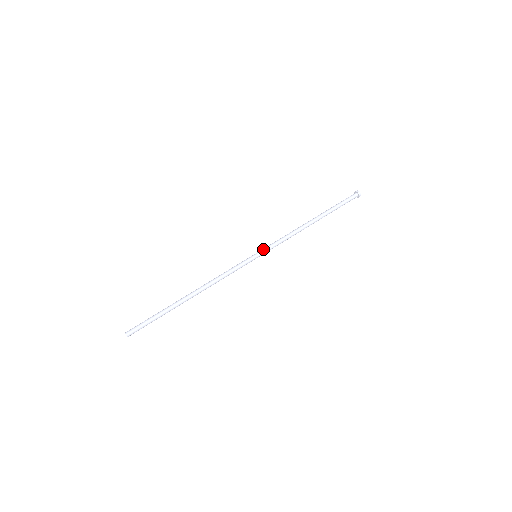
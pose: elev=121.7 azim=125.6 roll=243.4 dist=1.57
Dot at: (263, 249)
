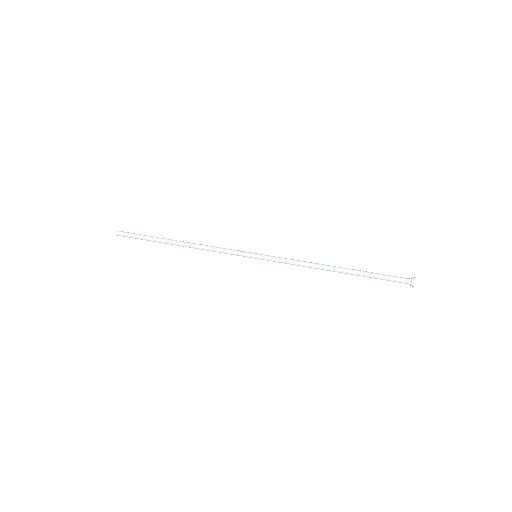
Dot at: (267, 255)
